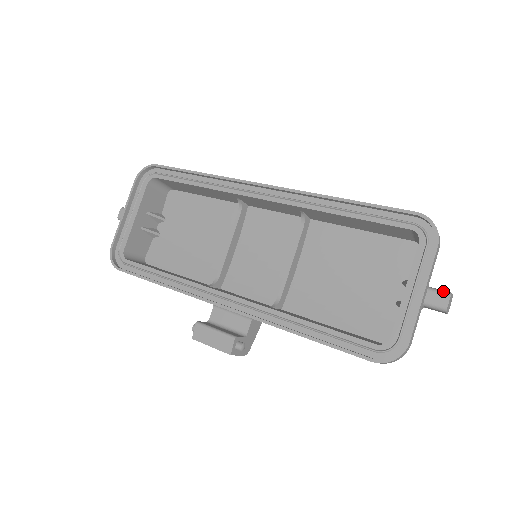
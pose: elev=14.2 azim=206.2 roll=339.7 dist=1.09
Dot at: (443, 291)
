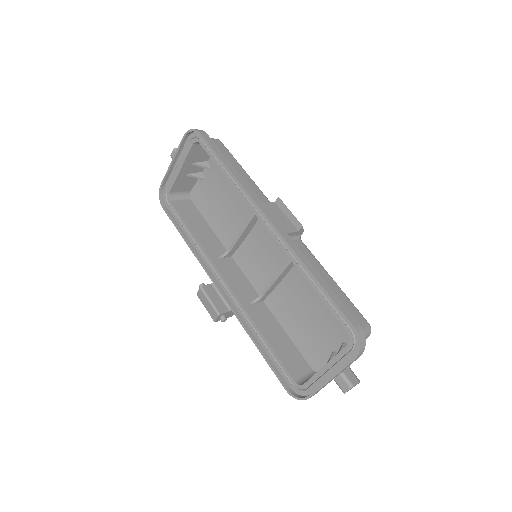
Dot at: (348, 382)
